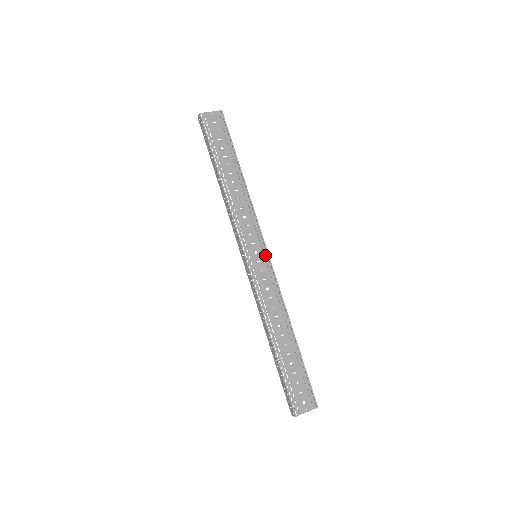
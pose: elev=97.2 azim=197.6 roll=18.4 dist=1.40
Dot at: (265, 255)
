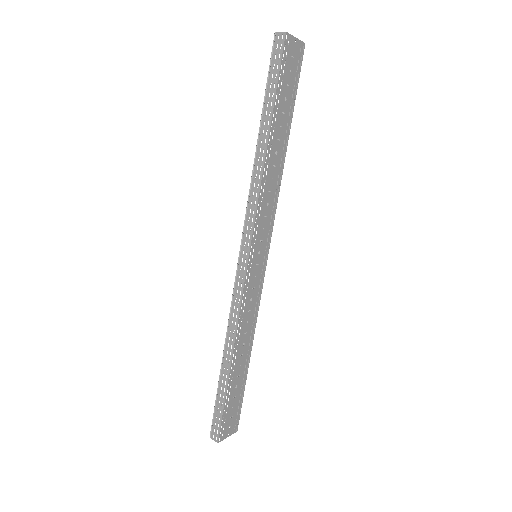
Dot at: (265, 258)
